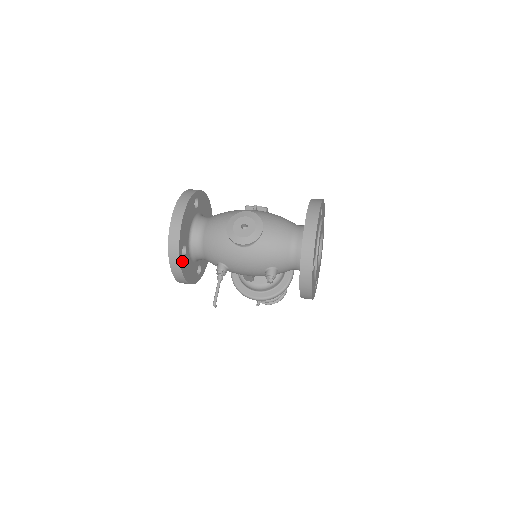
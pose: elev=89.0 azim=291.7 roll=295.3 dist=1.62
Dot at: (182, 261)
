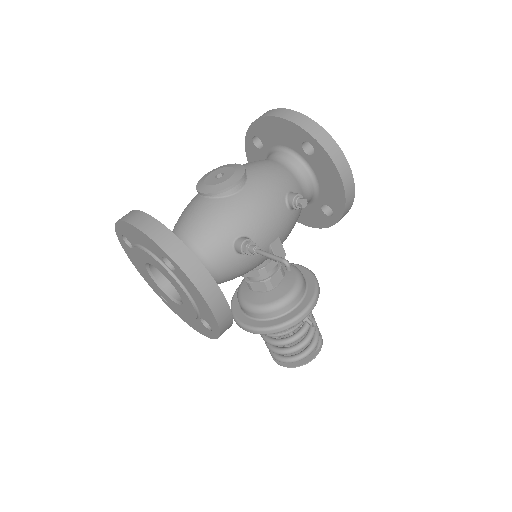
Dot at: (194, 259)
